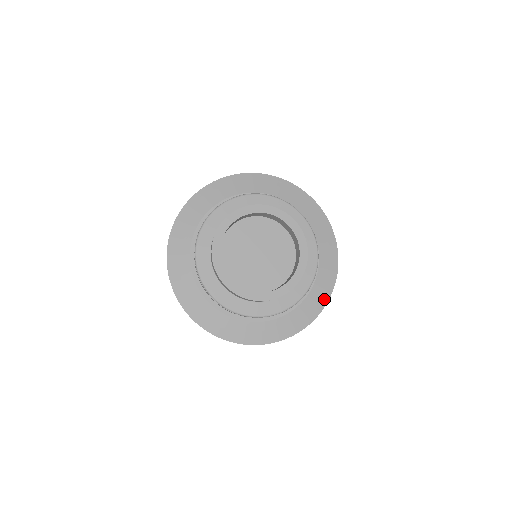
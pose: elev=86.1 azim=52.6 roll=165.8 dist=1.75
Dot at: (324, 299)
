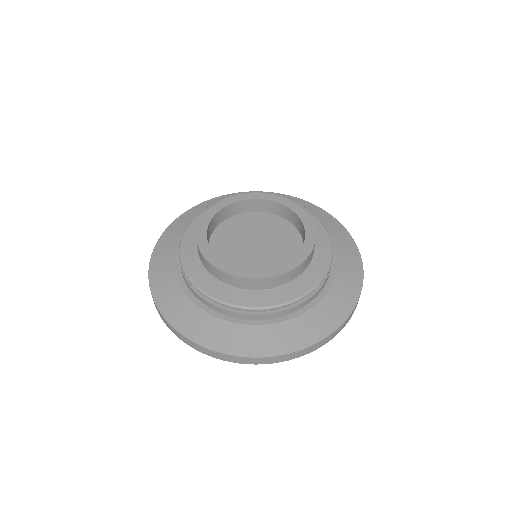
Dot at: (357, 268)
